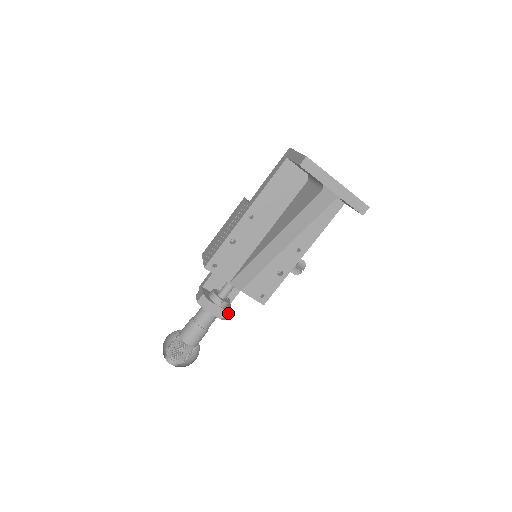
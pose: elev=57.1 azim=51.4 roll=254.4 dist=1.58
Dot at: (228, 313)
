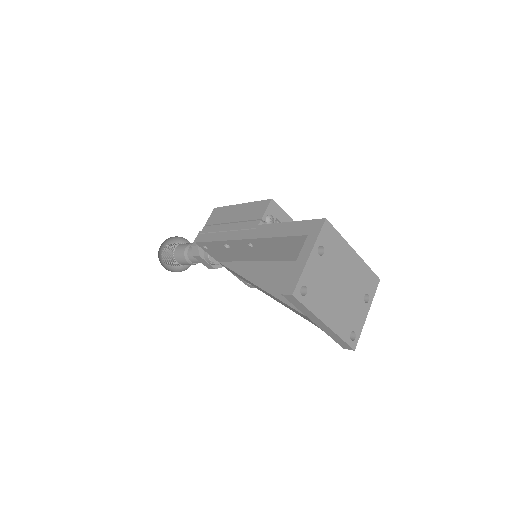
Dot at: (218, 267)
